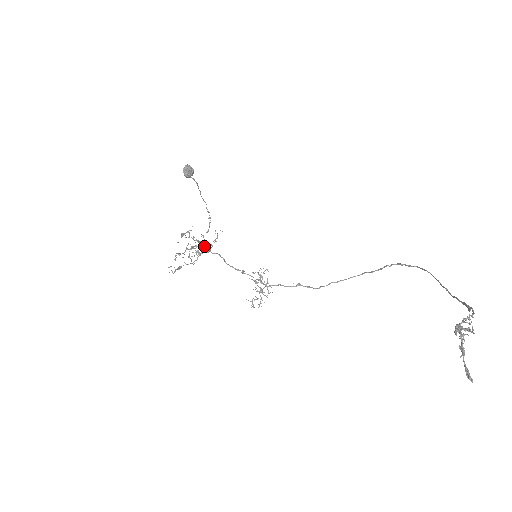
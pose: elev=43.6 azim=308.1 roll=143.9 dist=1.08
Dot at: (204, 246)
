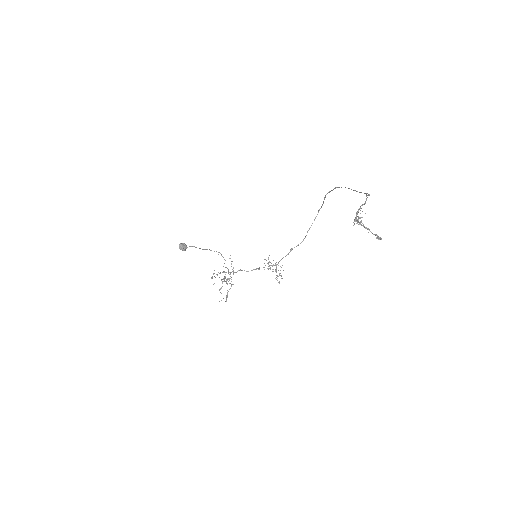
Dot at: (229, 272)
